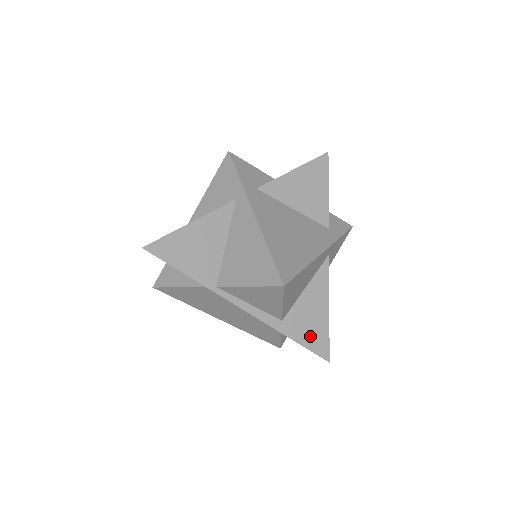
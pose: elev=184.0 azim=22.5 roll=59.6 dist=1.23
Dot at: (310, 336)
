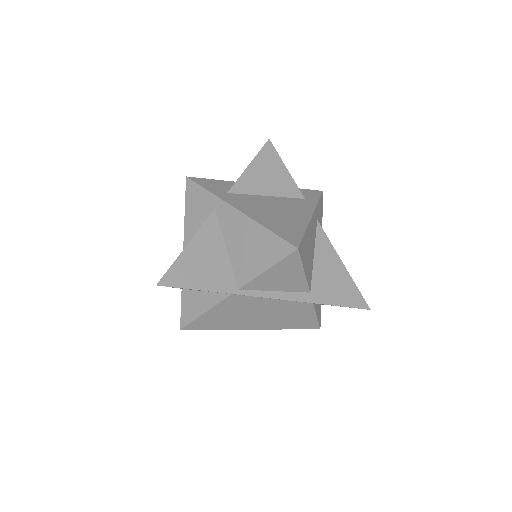
Dot at: (341, 295)
